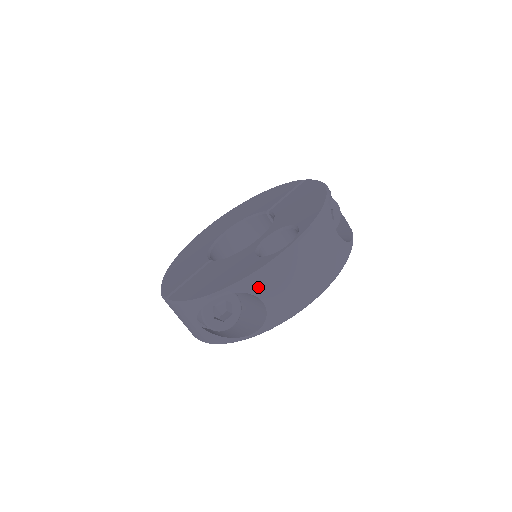
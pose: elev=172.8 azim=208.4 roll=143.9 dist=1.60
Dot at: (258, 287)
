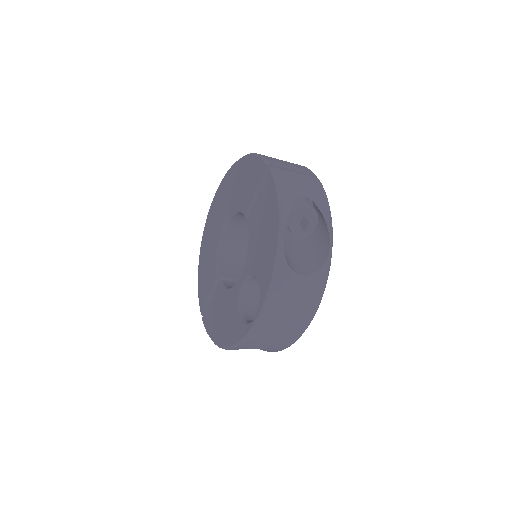
Dot at: (248, 347)
